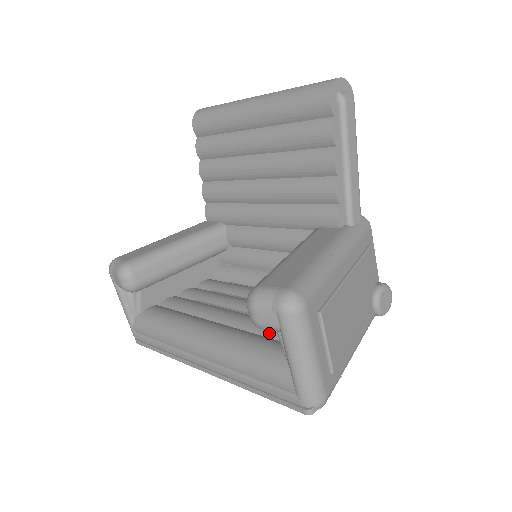
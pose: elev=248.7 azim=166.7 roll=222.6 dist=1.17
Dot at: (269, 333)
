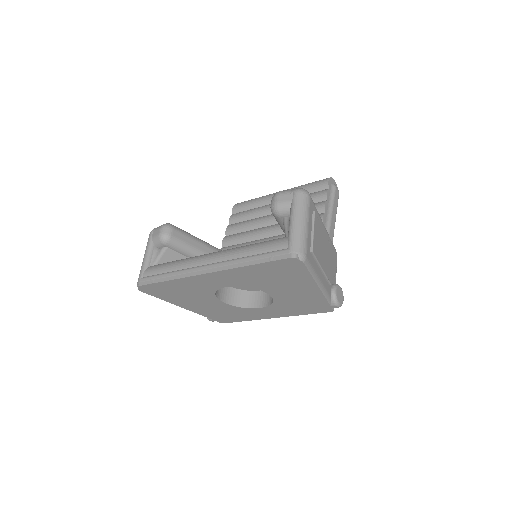
Dot at: occluded
